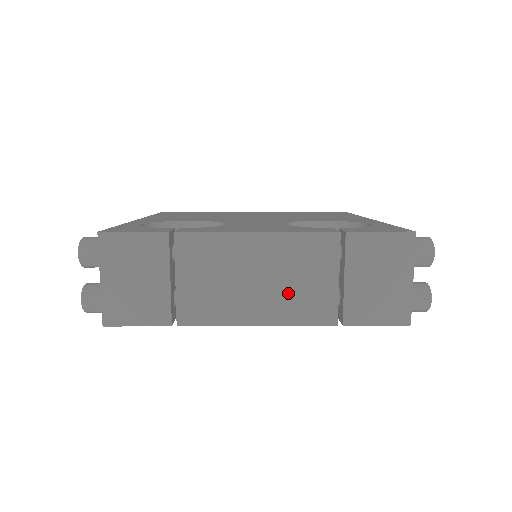
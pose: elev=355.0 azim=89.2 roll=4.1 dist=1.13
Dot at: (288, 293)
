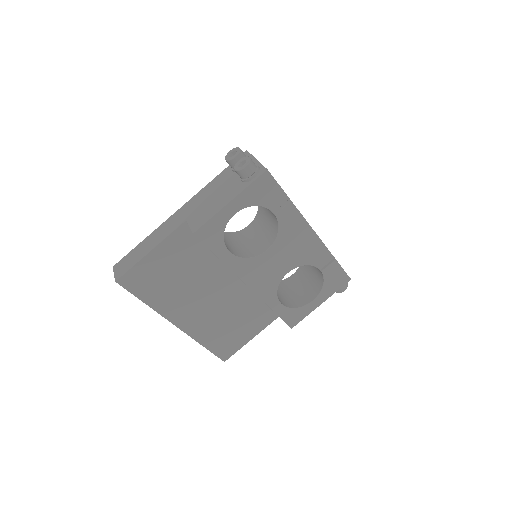
Dot at: occluded
